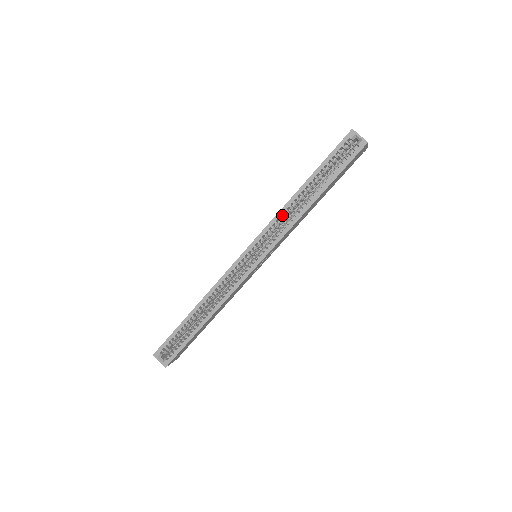
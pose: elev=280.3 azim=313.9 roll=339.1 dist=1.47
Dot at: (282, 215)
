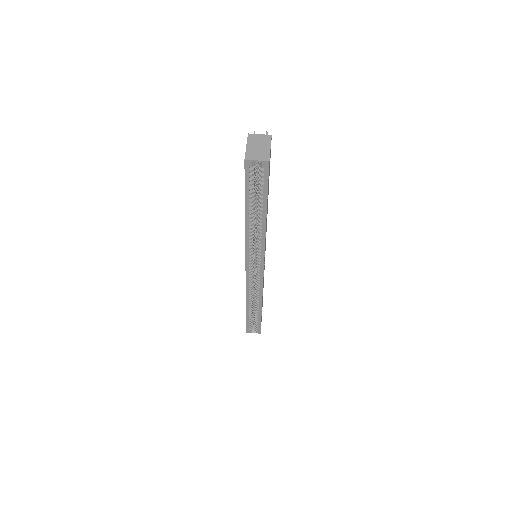
Dot at: (250, 240)
